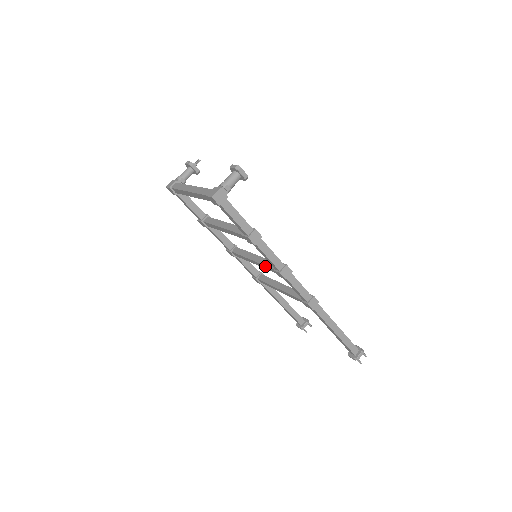
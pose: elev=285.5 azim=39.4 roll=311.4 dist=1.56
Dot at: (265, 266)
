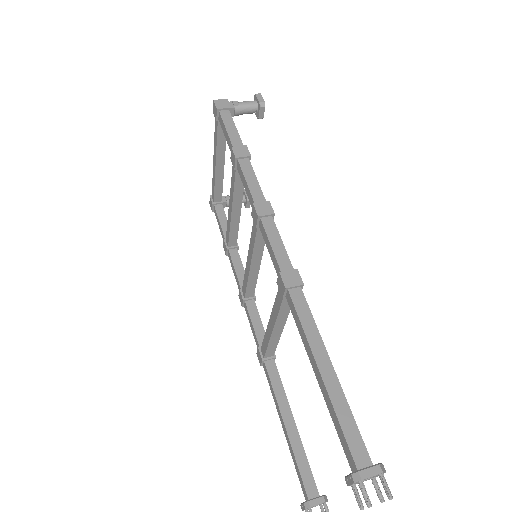
Dot at: (251, 237)
